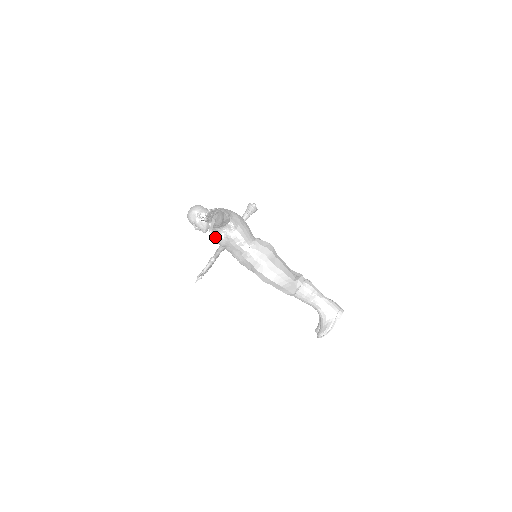
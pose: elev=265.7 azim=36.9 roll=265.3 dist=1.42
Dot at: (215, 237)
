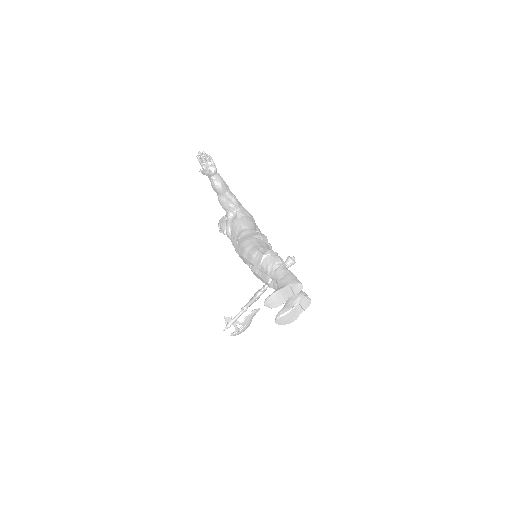
Dot at: occluded
